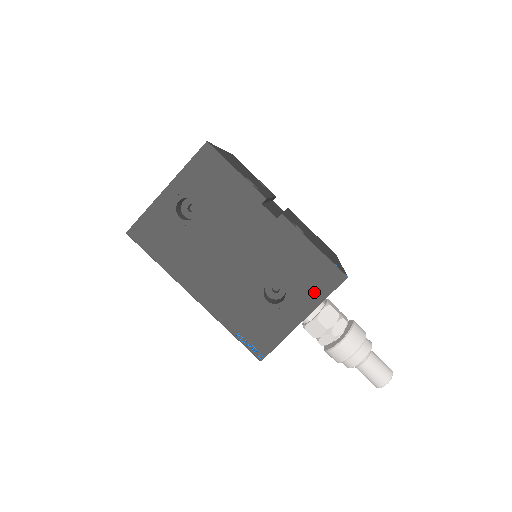
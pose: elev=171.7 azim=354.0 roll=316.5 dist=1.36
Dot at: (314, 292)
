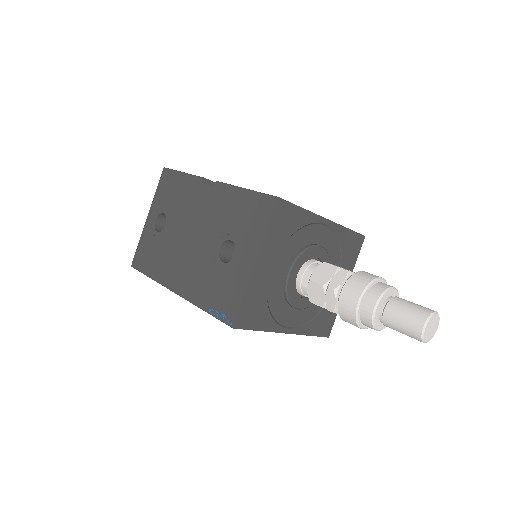
Dot at: (256, 230)
